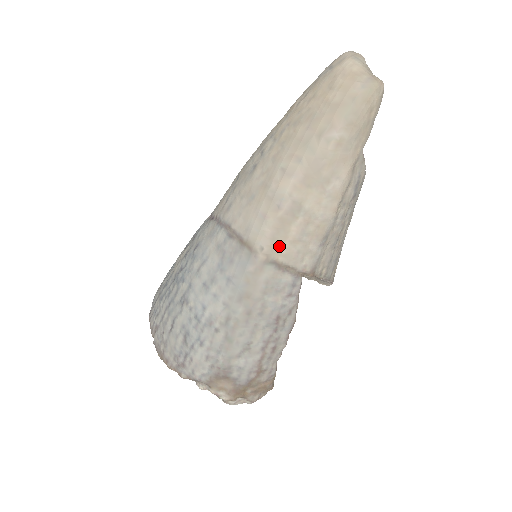
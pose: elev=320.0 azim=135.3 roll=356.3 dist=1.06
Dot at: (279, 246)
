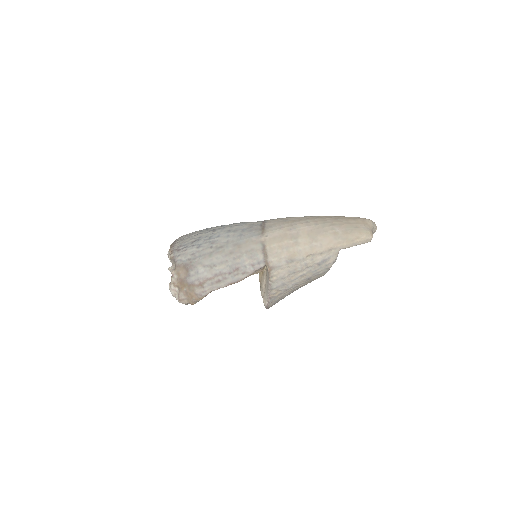
Dot at: (273, 242)
